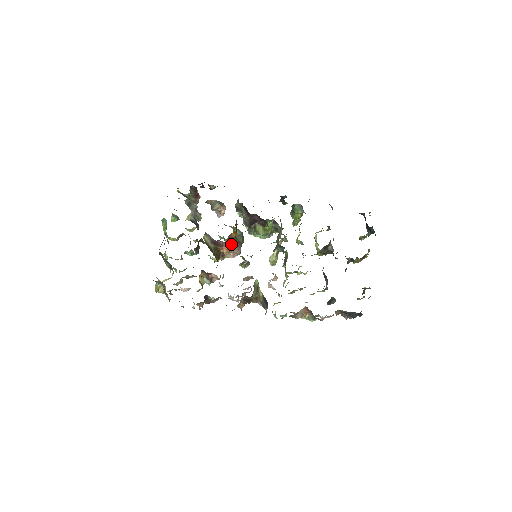
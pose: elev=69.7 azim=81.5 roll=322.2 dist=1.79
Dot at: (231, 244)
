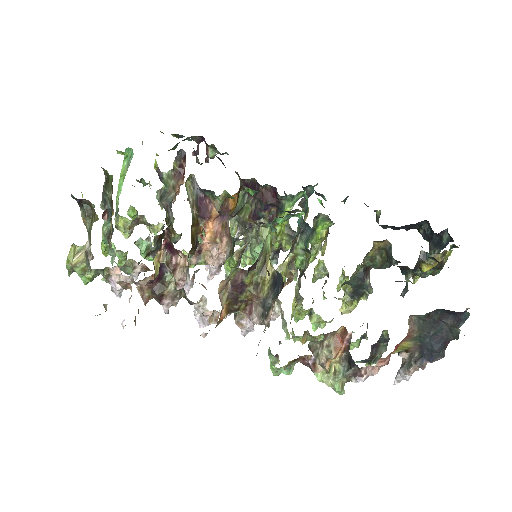
Dot at: (222, 223)
